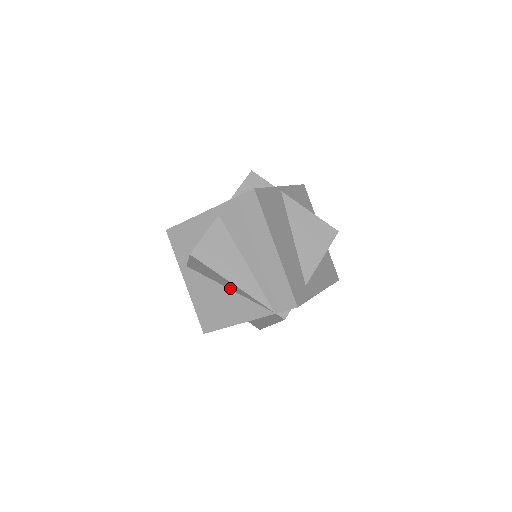
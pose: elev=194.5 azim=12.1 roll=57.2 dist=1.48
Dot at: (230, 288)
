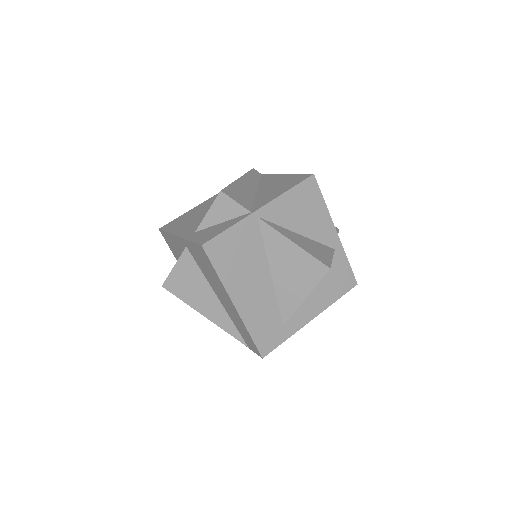
Dot at: occluded
